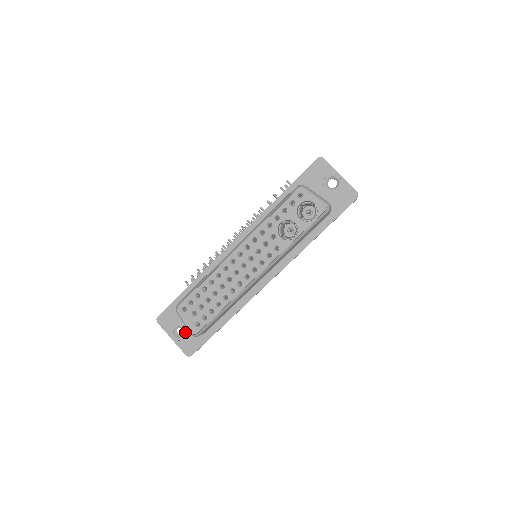
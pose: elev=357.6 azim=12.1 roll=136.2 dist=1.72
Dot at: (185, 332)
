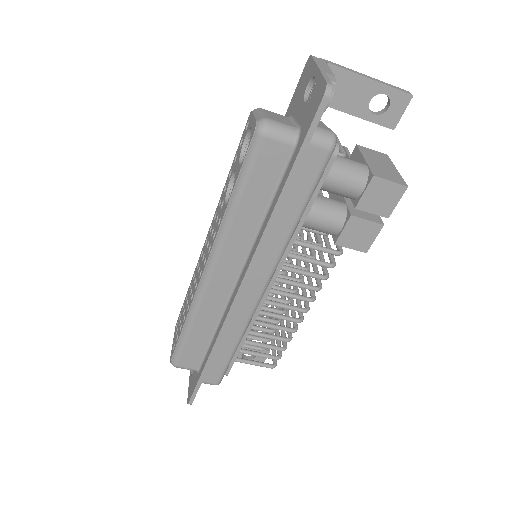
Dot at: occluded
